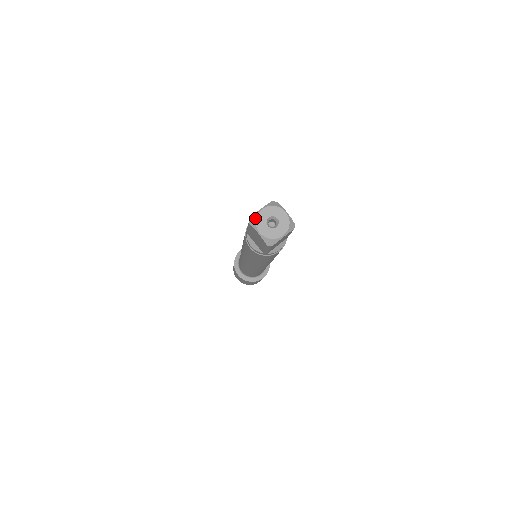
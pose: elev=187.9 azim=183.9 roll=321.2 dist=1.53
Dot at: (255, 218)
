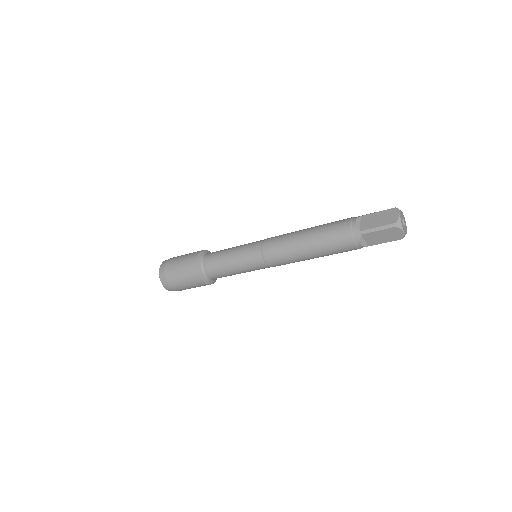
Dot at: (400, 210)
